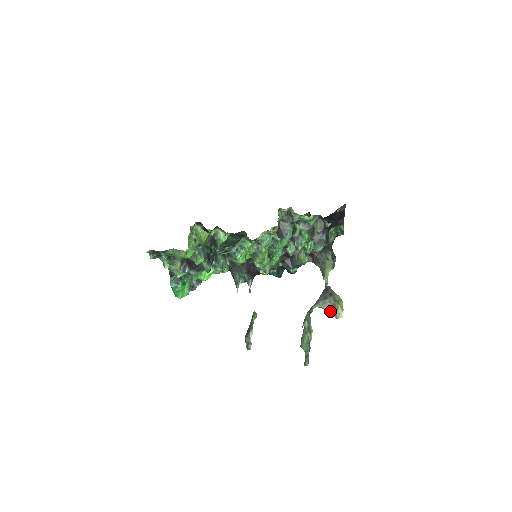
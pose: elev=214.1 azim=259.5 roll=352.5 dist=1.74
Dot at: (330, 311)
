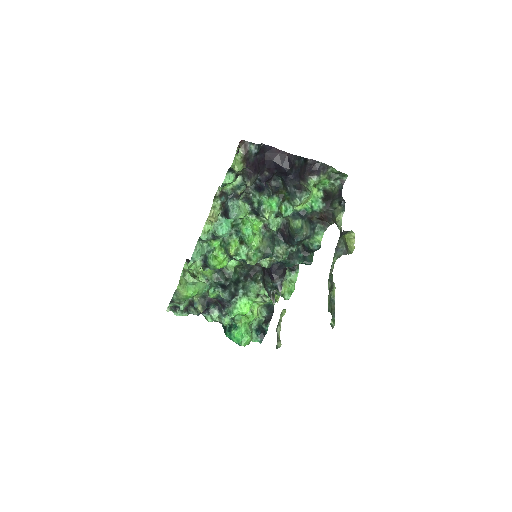
Dot at: (345, 252)
